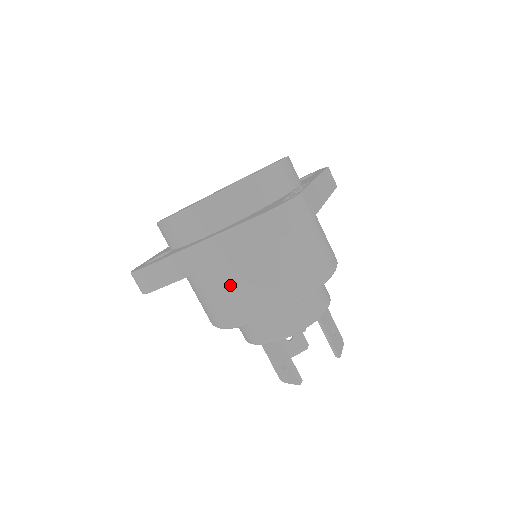
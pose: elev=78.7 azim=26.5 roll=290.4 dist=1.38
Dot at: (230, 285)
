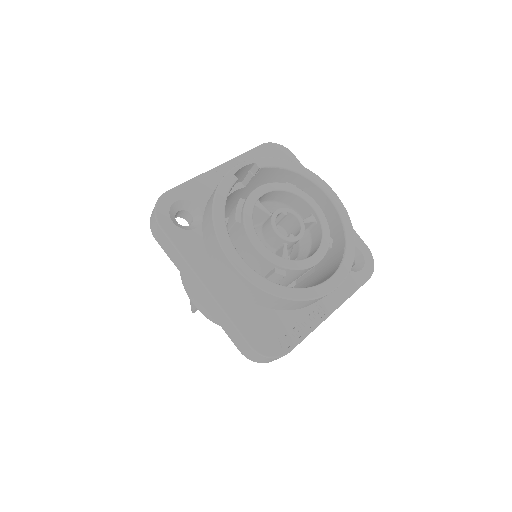
Dot at: occluded
